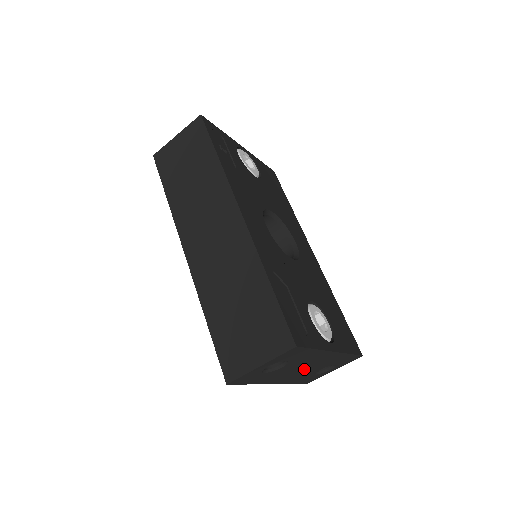
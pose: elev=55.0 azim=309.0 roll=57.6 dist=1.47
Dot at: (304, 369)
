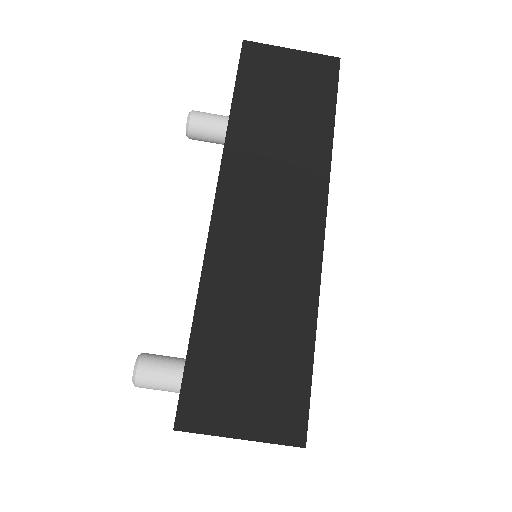
Dot at: occluded
